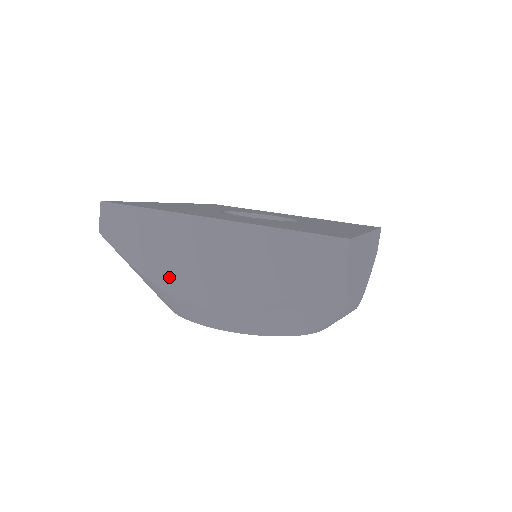
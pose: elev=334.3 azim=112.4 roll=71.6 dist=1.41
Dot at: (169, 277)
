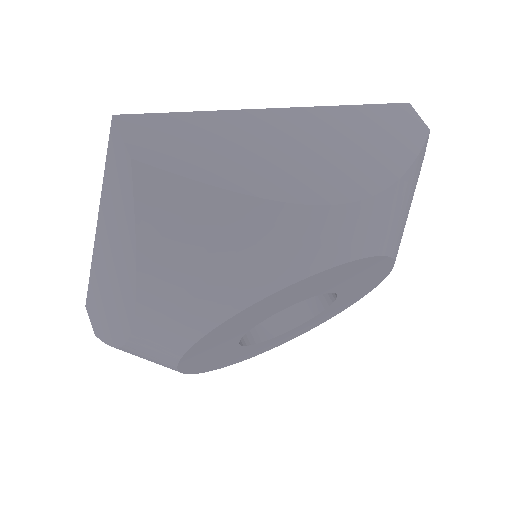
Dot at: (288, 183)
